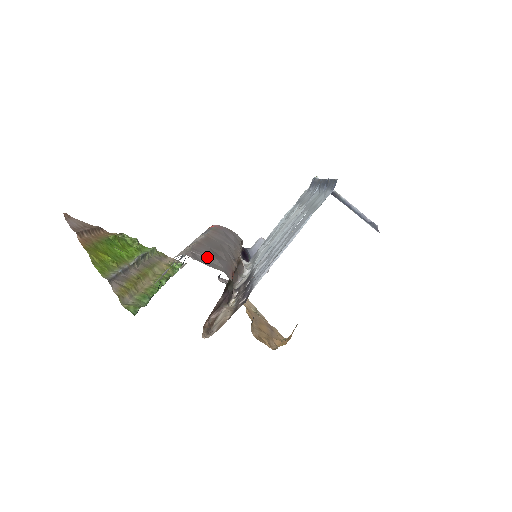
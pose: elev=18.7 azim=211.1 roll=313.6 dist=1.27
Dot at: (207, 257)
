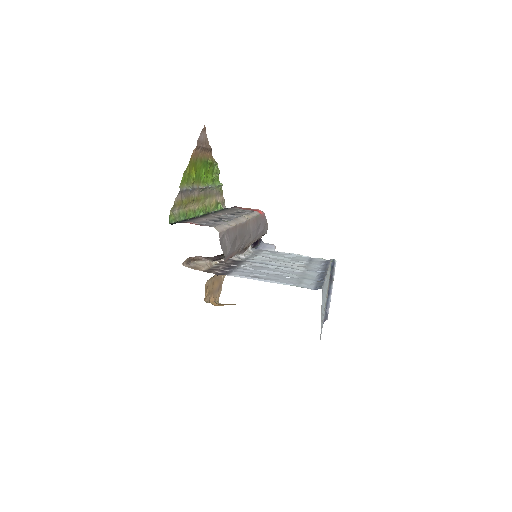
Dot at: (228, 242)
